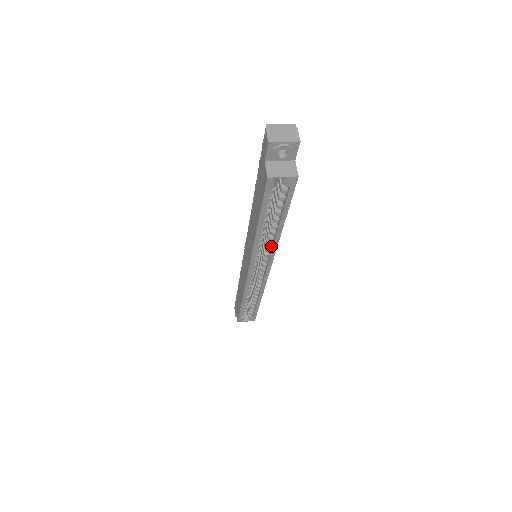
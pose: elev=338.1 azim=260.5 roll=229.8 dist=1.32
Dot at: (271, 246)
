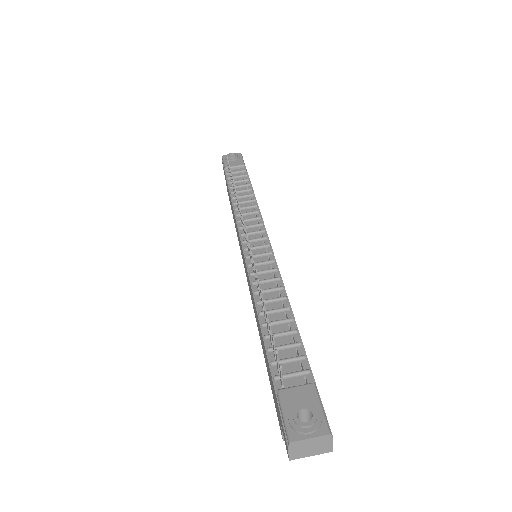
Dot at: occluded
